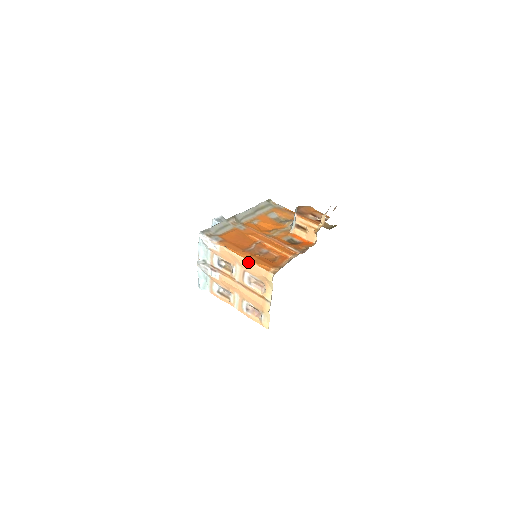
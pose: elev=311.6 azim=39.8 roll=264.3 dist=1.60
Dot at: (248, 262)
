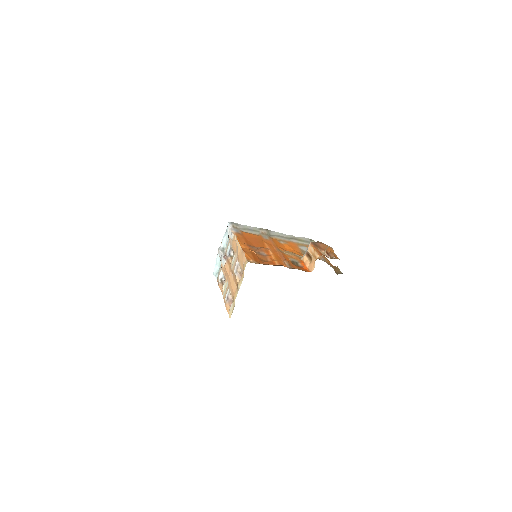
Dot at: (241, 251)
